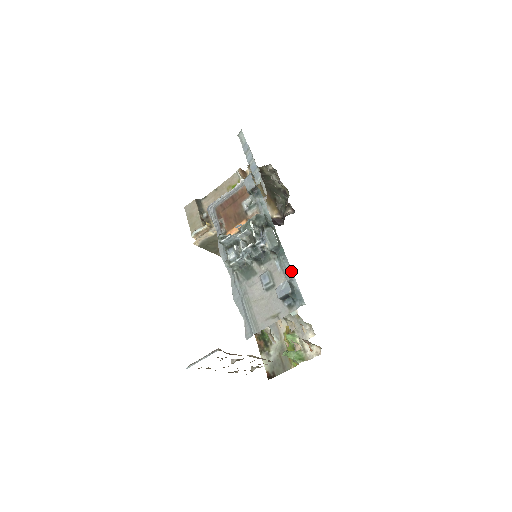
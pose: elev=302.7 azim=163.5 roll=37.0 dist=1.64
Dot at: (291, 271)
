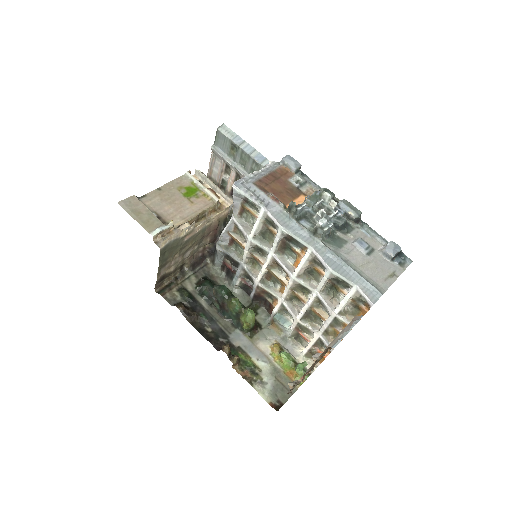
Dot at: (381, 236)
